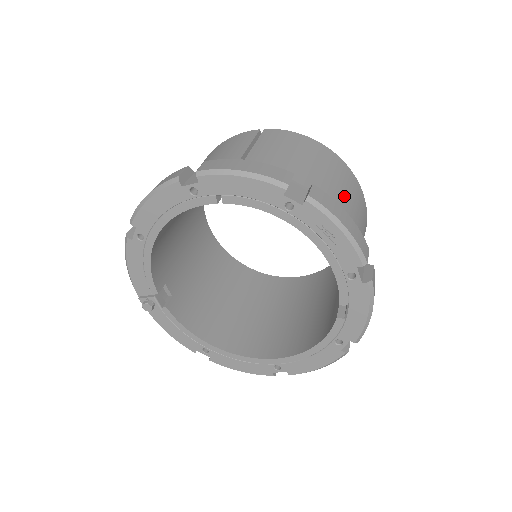
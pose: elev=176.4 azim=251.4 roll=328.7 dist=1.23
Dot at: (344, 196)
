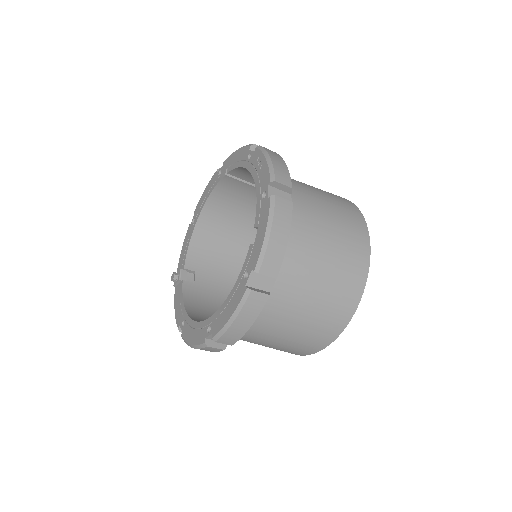
Dot at: (326, 202)
